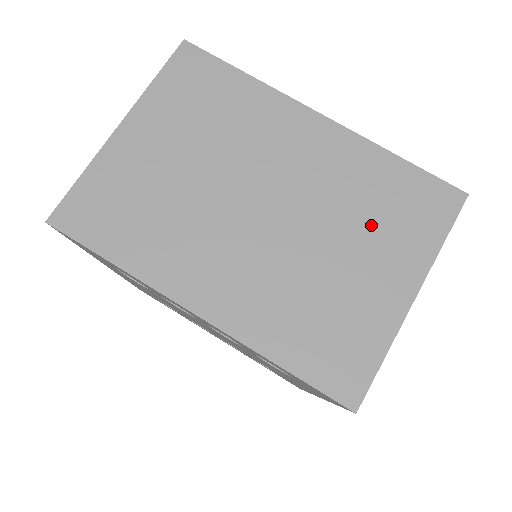
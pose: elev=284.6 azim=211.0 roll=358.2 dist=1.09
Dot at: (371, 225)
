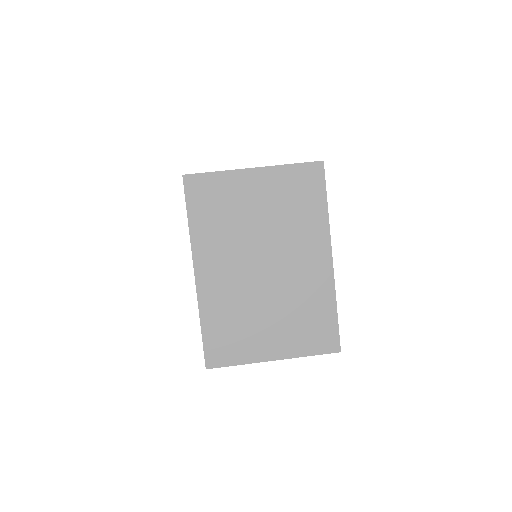
Dot at: (293, 320)
